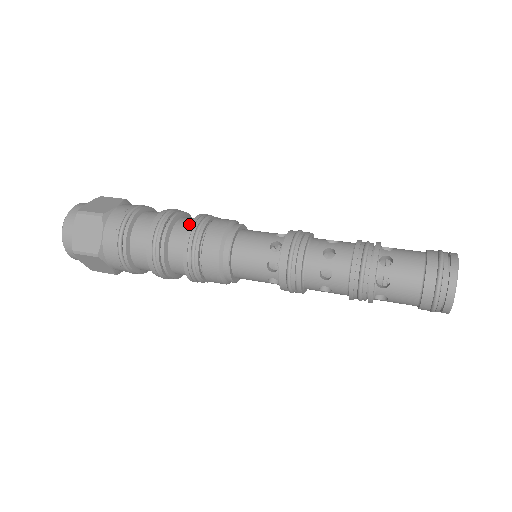
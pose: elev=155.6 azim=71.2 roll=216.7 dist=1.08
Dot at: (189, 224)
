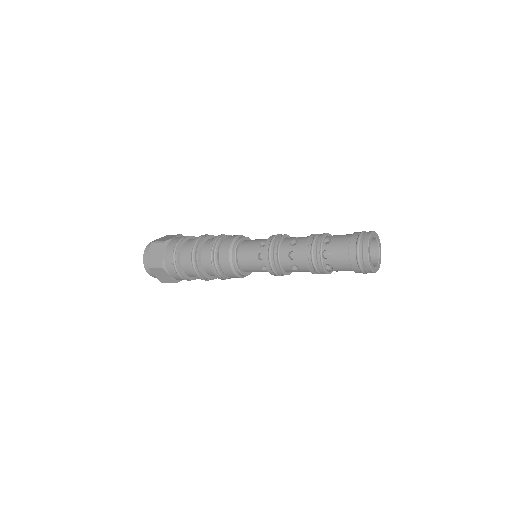
Dot at: occluded
